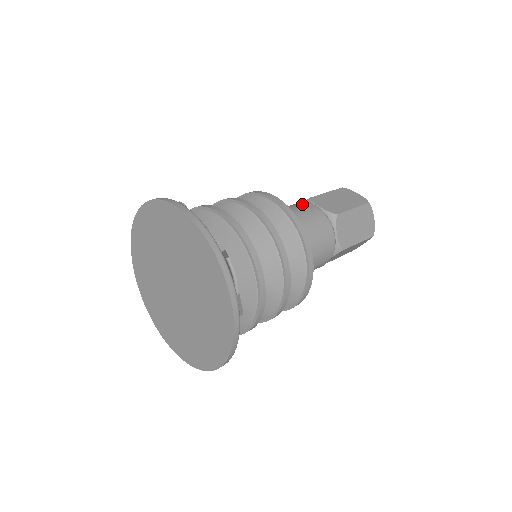
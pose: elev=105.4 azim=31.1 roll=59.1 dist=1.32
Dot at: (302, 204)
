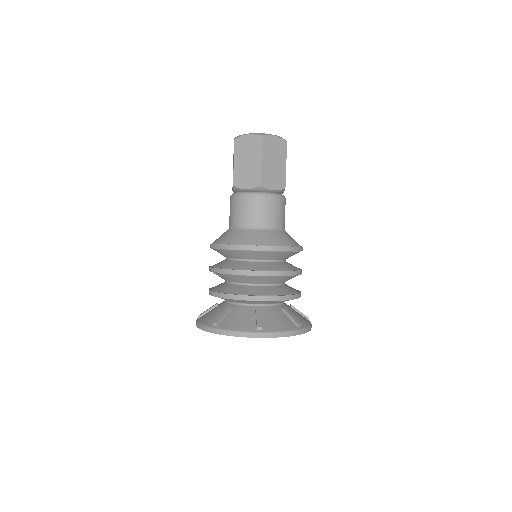
Dot at: (237, 202)
